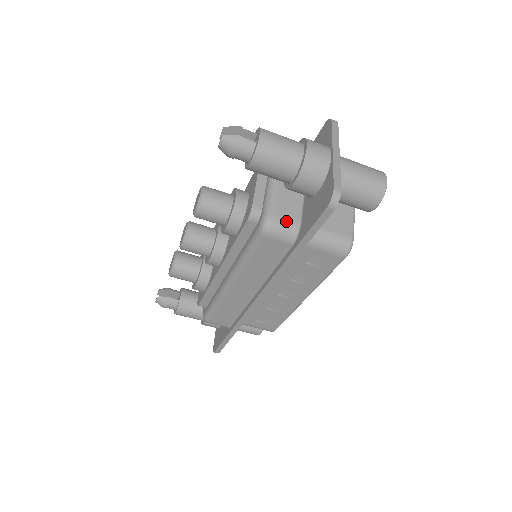
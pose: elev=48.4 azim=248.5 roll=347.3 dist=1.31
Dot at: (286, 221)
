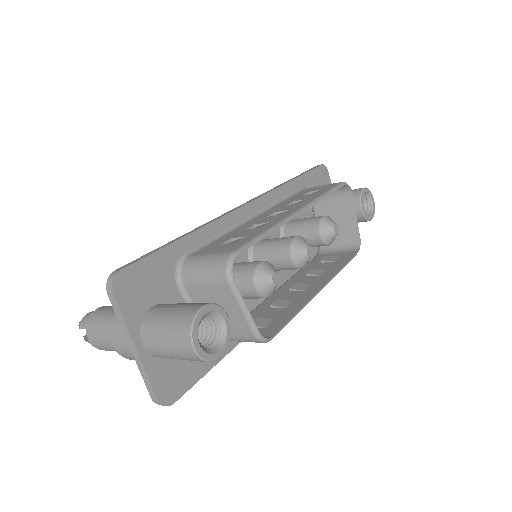
Dot at: occluded
